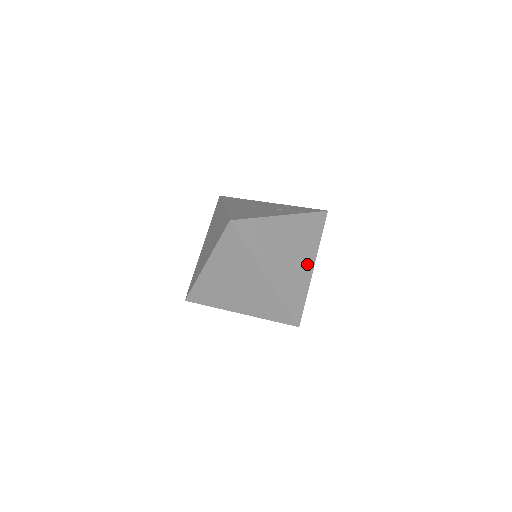
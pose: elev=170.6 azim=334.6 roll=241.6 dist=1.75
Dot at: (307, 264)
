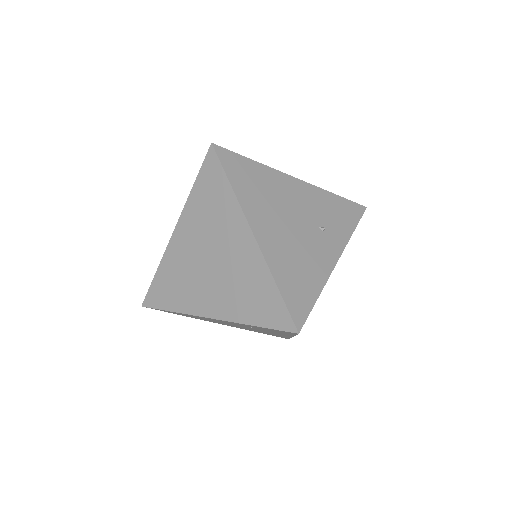
Dot at: occluded
